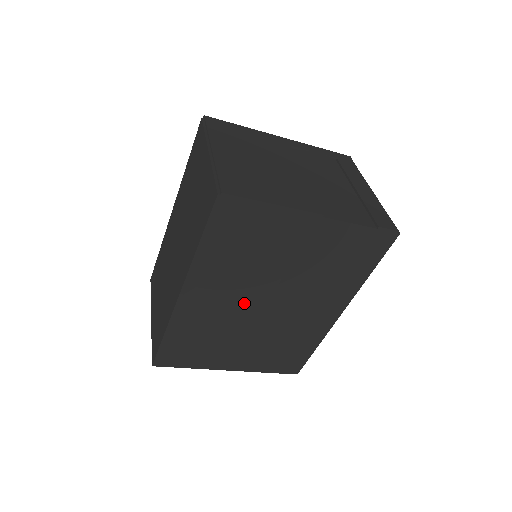
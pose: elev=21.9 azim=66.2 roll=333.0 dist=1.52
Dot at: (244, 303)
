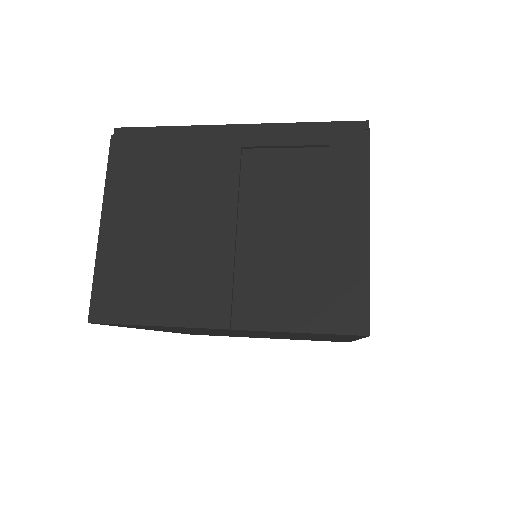
Dot at: occluded
